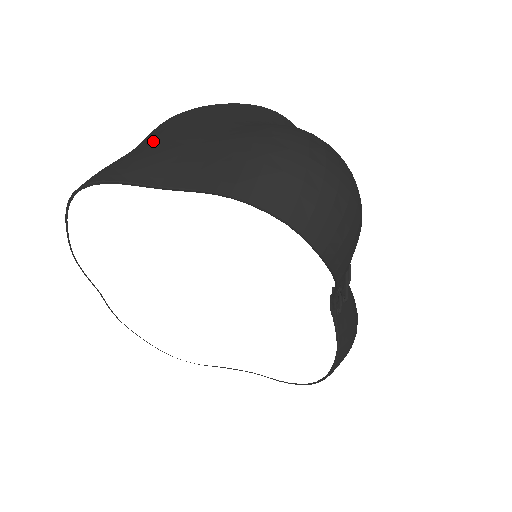
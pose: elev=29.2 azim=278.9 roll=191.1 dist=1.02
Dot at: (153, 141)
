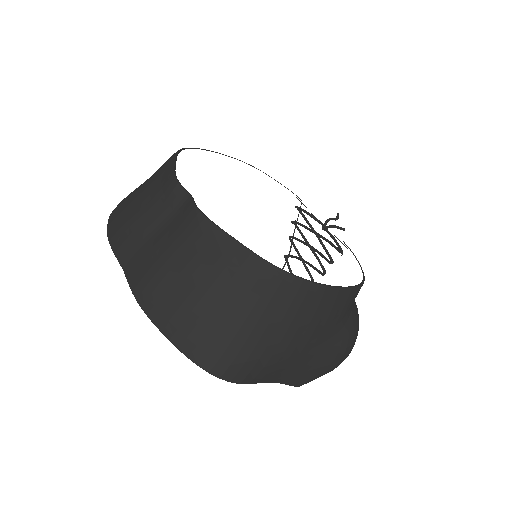
Dot at: (284, 336)
